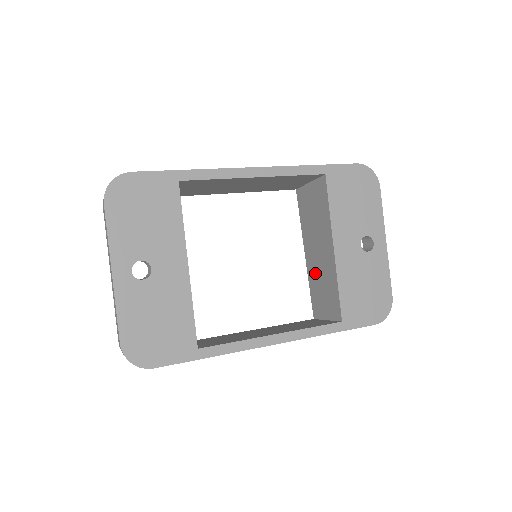
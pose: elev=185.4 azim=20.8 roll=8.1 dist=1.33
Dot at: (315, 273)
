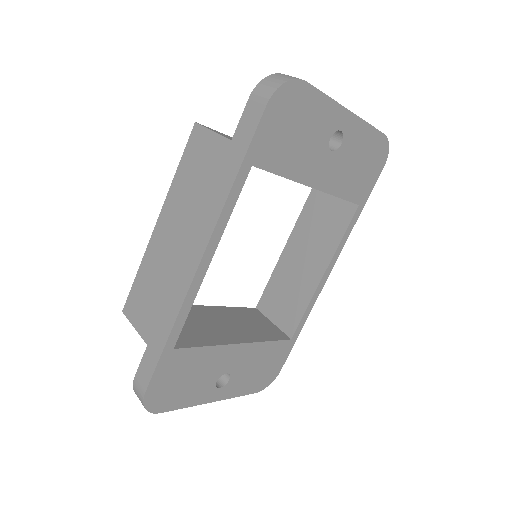
Dot at: occluded
